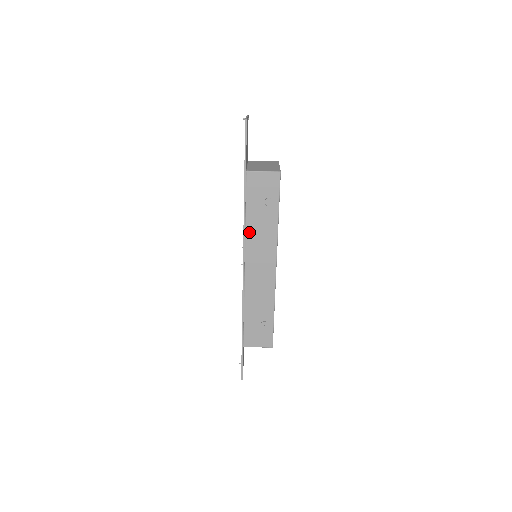
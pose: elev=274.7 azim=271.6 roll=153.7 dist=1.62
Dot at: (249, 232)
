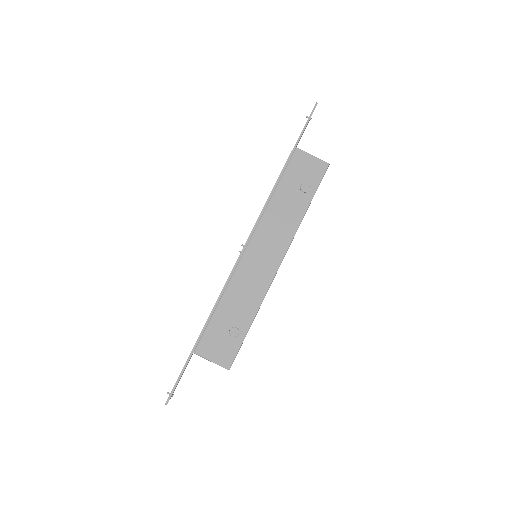
Dot at: (269, 210)
